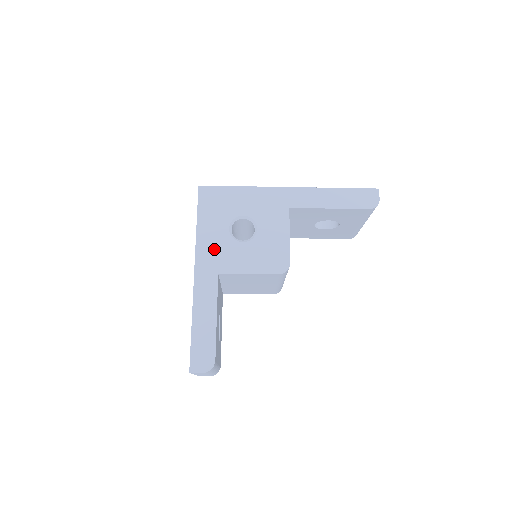
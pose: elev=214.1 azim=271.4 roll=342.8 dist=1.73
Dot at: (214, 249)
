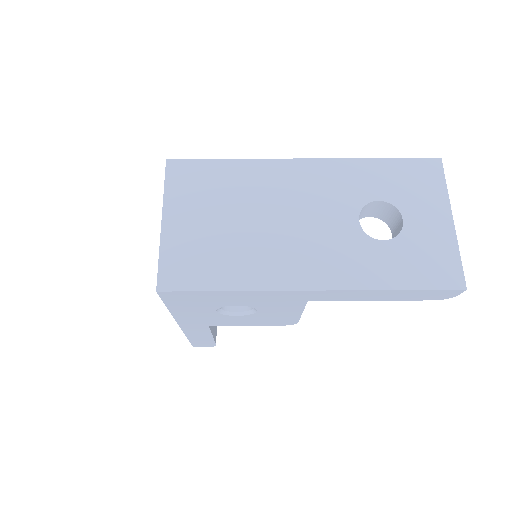
Dot at: (199, 319)
